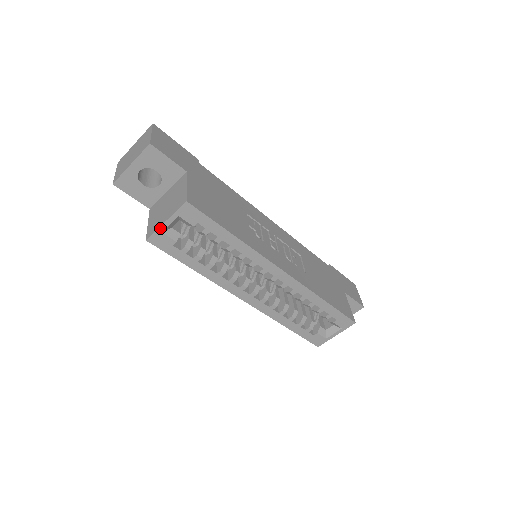
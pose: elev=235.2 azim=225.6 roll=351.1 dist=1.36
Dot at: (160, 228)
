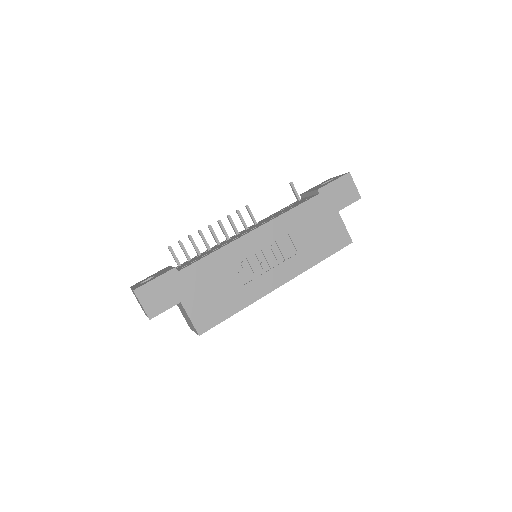
Dot at: occluded
